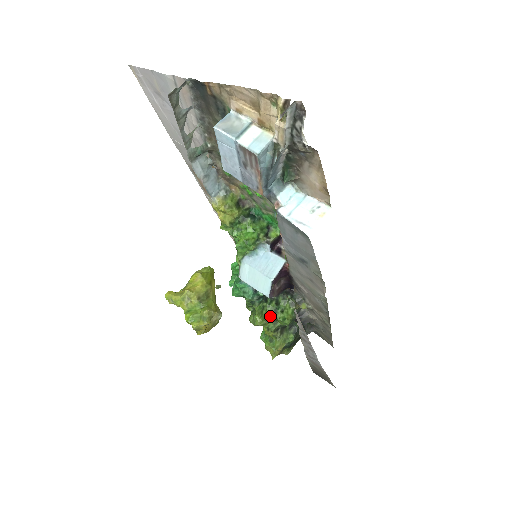
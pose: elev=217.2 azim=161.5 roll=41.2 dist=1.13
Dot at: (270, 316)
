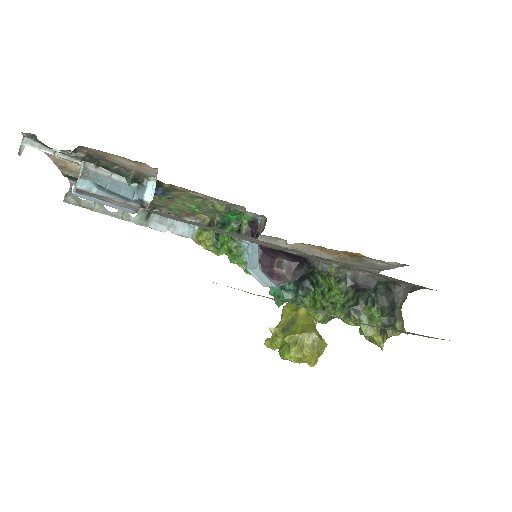
Dot at: (321, 303)
